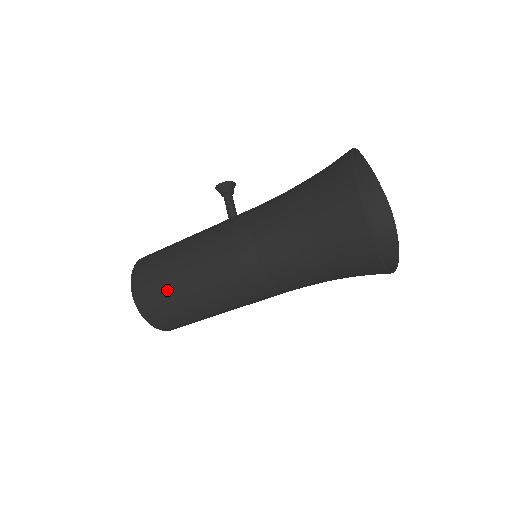
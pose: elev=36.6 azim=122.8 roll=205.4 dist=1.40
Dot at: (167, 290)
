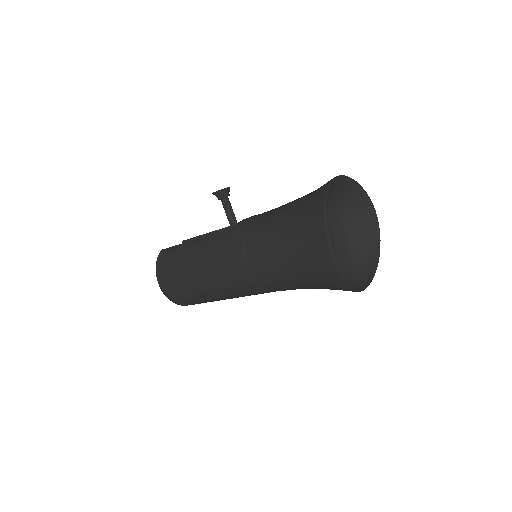
Dot at: (187, 289)
